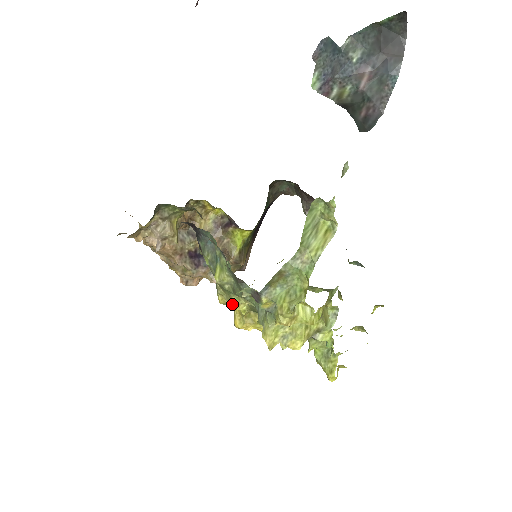
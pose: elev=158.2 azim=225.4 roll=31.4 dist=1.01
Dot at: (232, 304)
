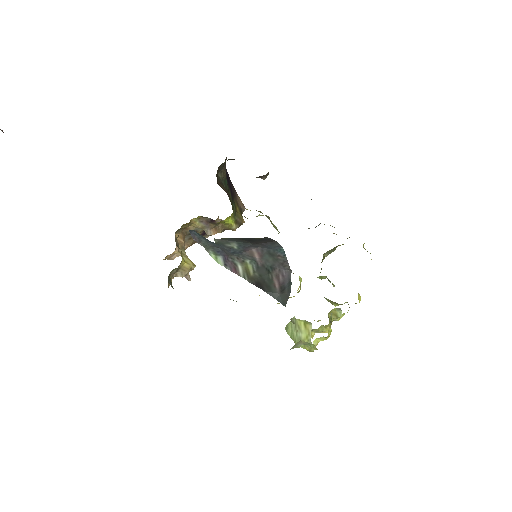
Dot at: occluded
